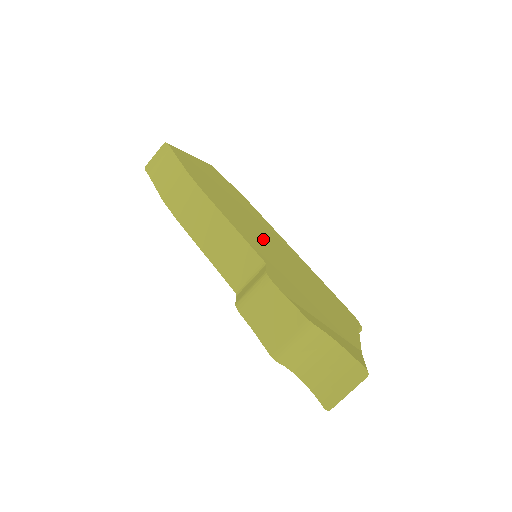
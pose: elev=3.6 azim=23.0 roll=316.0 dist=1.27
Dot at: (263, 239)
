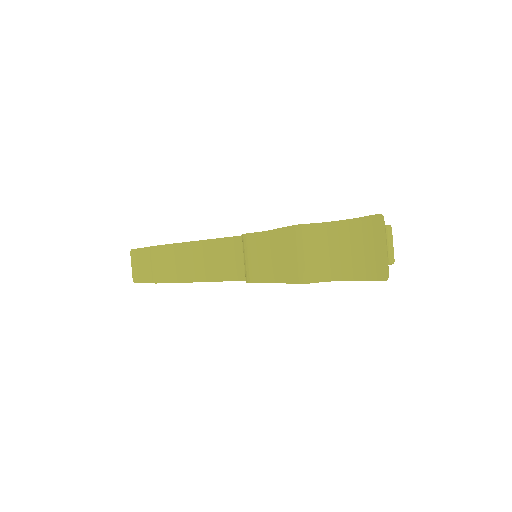
Dot at: occluded
